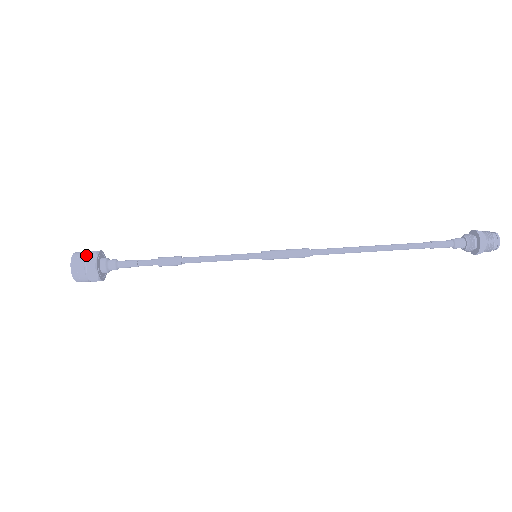
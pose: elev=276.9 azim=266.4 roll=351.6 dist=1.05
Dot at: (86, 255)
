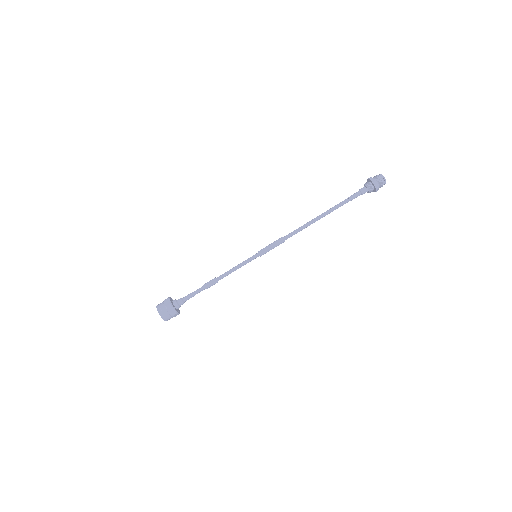
Dot at: (164, 302)
